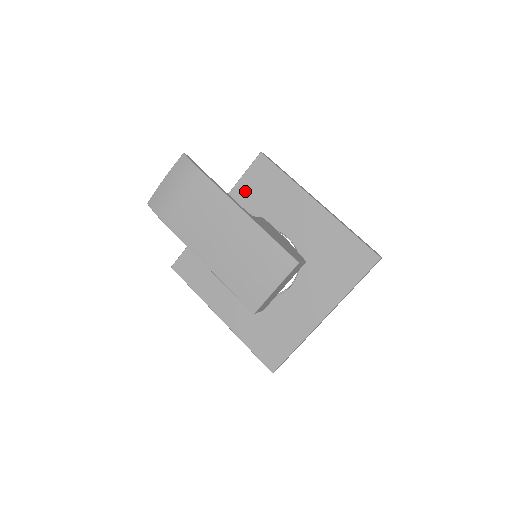
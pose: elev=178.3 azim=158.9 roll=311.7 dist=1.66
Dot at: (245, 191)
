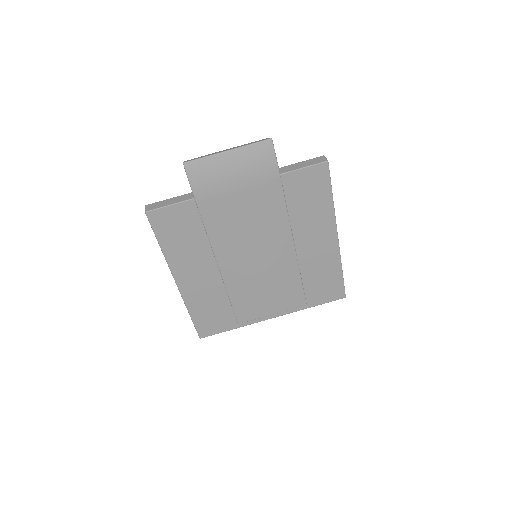
Dot at: (285, 187)
